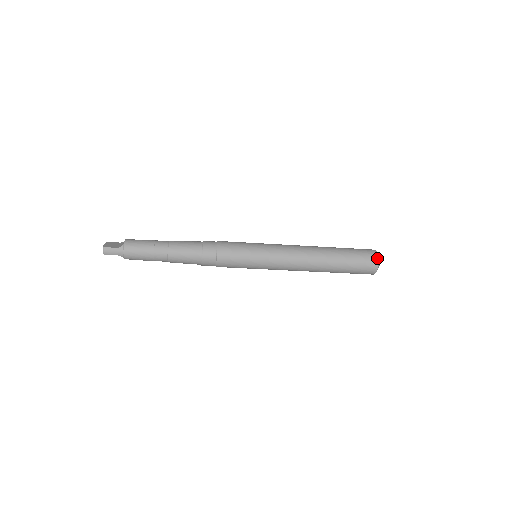
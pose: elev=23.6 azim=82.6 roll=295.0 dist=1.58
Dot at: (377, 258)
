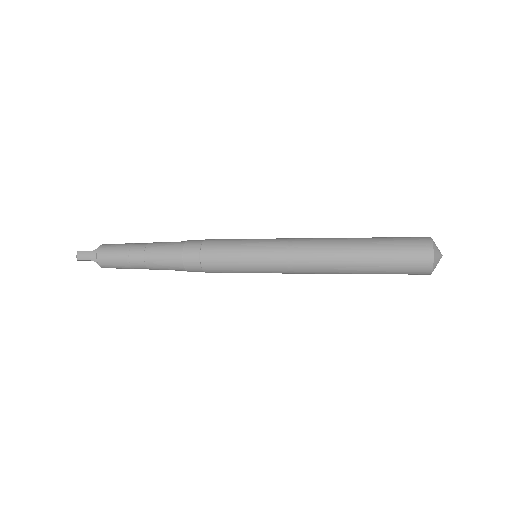
Dot at: (430, 243)
